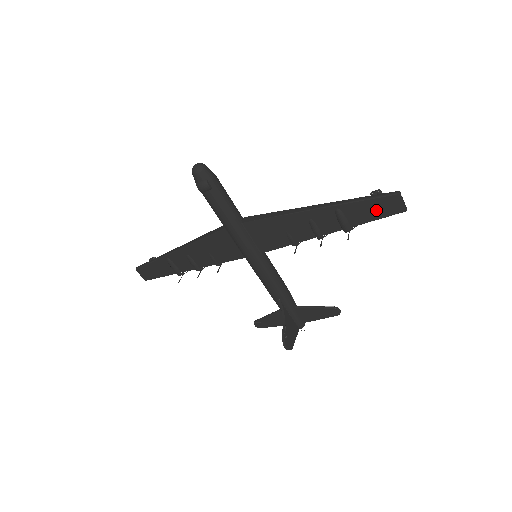
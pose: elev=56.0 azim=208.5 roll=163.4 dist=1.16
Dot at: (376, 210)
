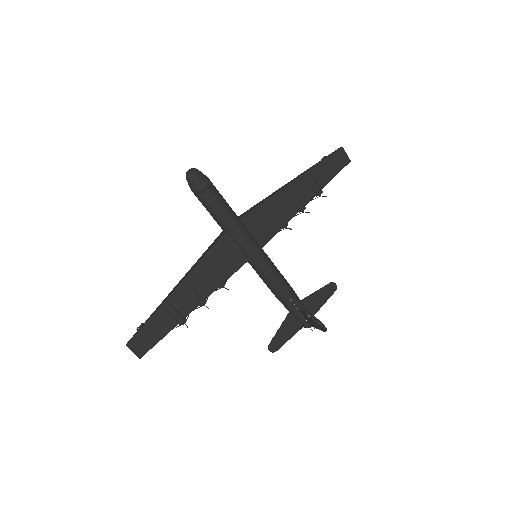
Dot at: (333, 167)
